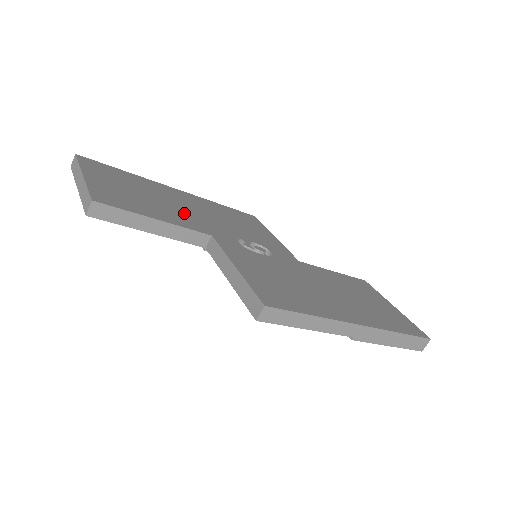
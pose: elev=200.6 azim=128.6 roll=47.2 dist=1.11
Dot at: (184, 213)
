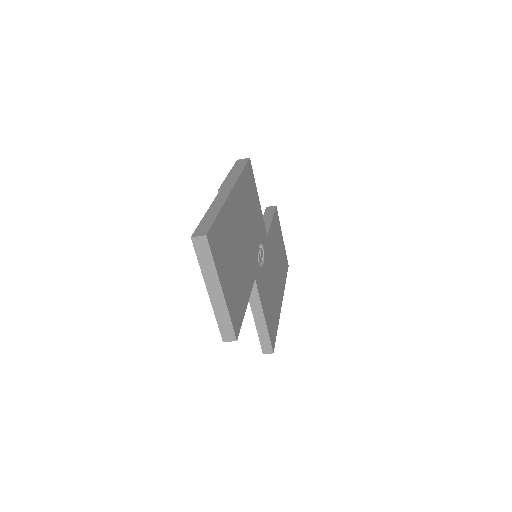
Dot at: (246, 257)
